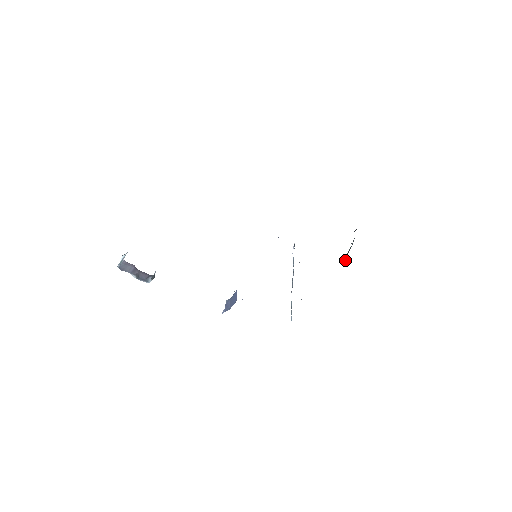
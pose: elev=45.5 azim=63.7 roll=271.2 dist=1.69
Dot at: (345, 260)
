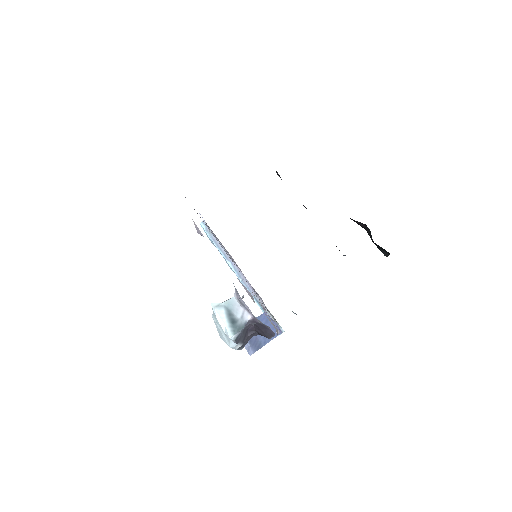
Dot at: occluded
